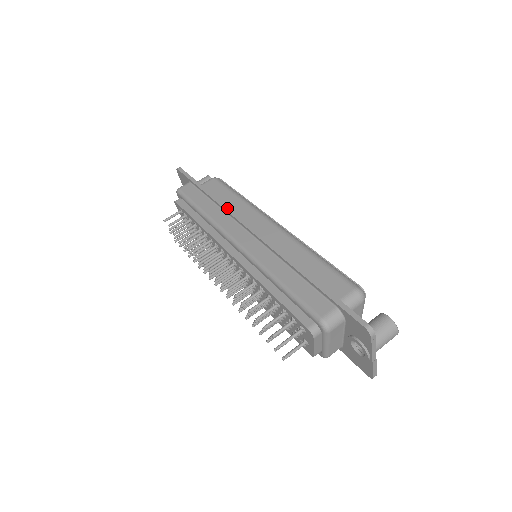
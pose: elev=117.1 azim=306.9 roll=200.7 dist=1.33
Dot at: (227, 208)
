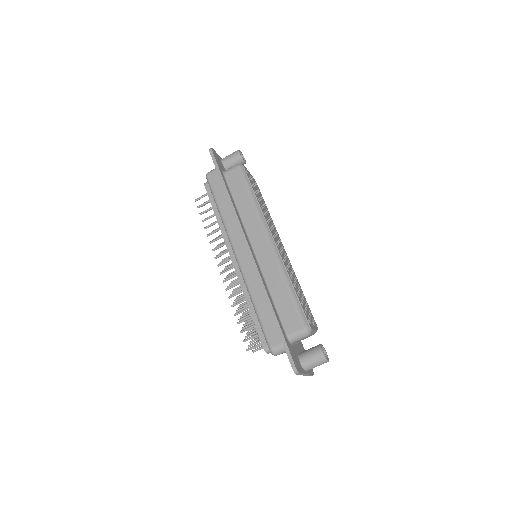
Dot at: (236, 216)
